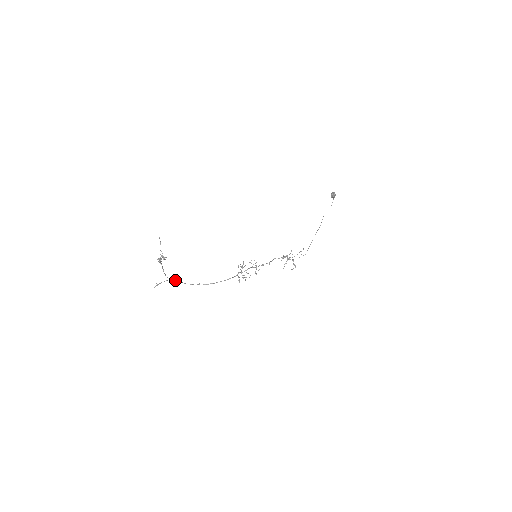
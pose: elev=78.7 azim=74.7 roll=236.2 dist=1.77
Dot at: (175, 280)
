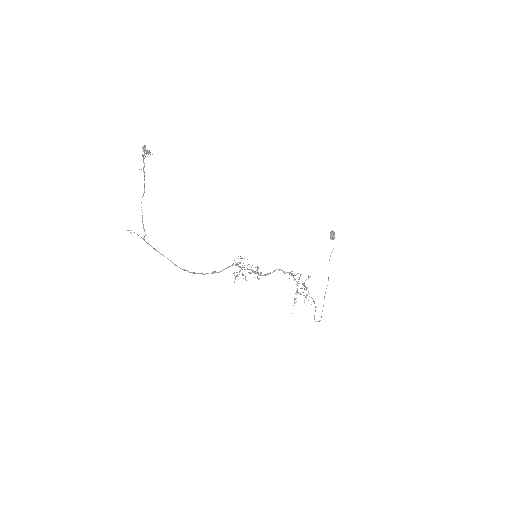
Dot at: (154, 248)
